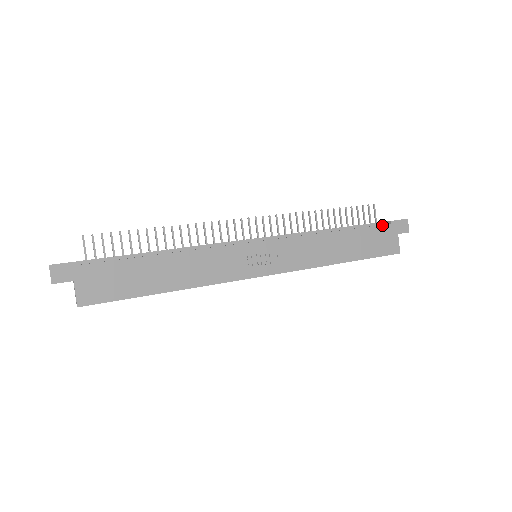
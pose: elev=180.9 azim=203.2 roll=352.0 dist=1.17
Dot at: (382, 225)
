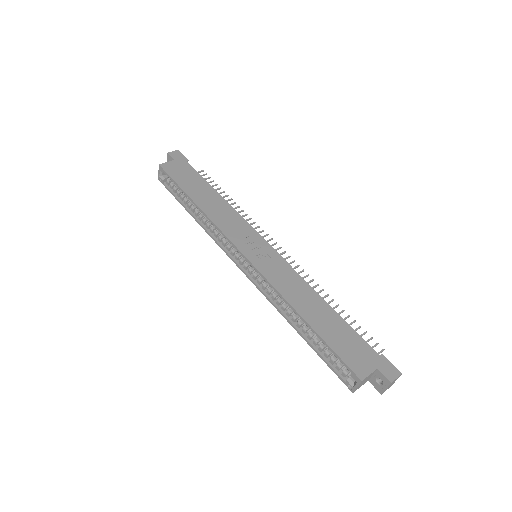
Dot at: (369, 345)
